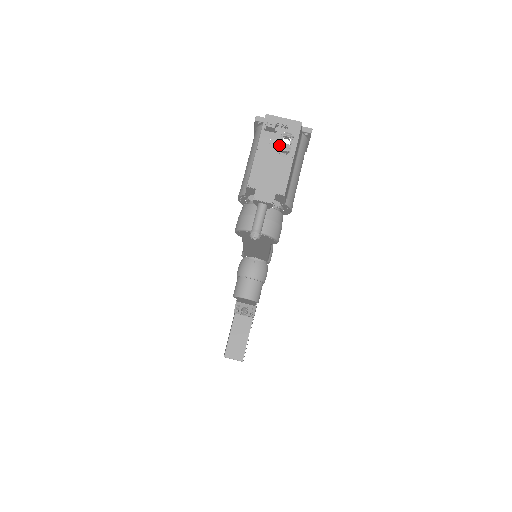
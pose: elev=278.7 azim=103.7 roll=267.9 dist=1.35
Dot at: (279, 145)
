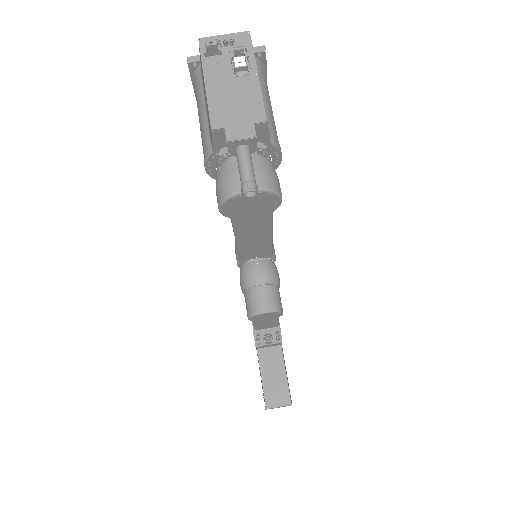
Dot at: (232, 61)
